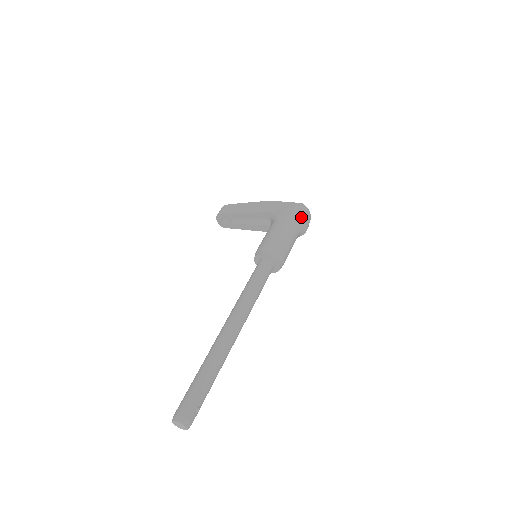
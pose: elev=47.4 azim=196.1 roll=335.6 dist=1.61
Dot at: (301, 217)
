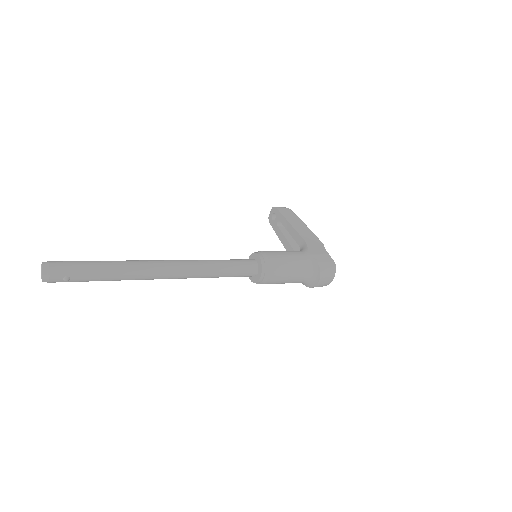
Dot at: (321, 271)
